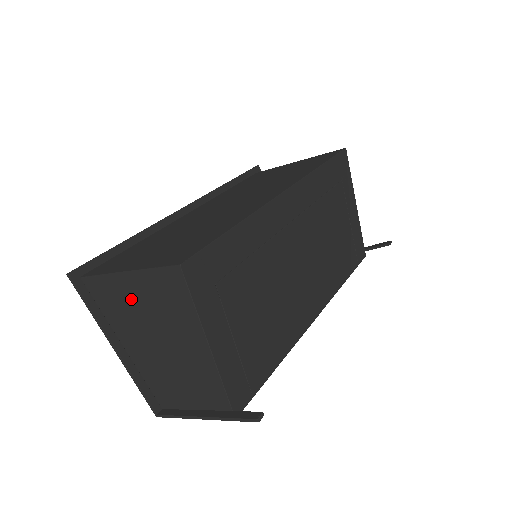
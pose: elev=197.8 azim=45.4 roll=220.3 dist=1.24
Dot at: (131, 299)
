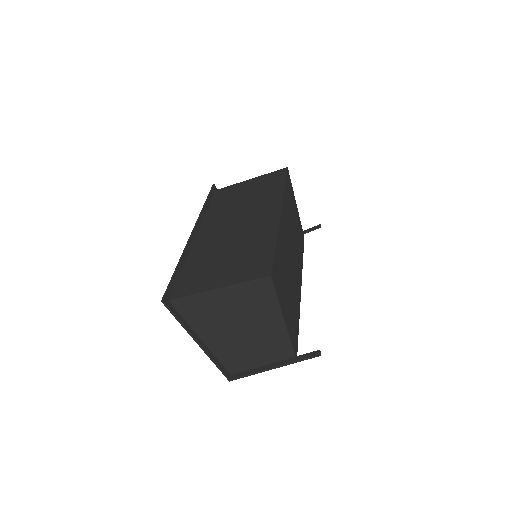
Dot at: (220, 306)
